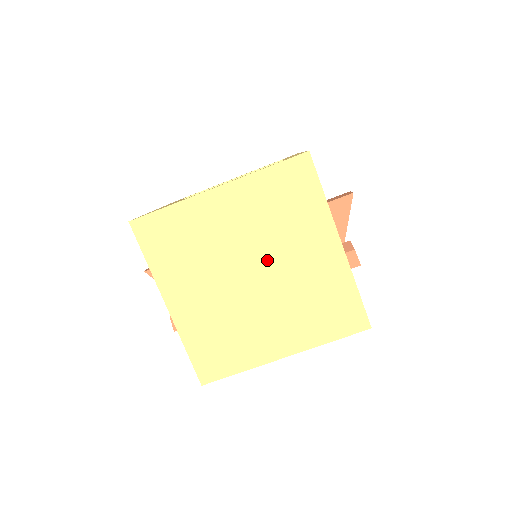
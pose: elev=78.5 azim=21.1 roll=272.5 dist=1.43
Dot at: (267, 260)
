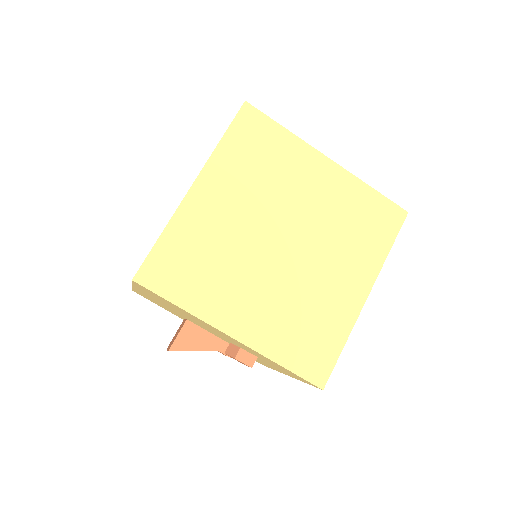
Dot at: (285, 219)
